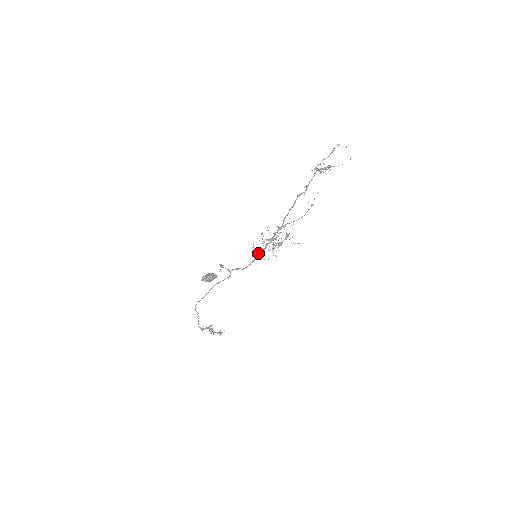
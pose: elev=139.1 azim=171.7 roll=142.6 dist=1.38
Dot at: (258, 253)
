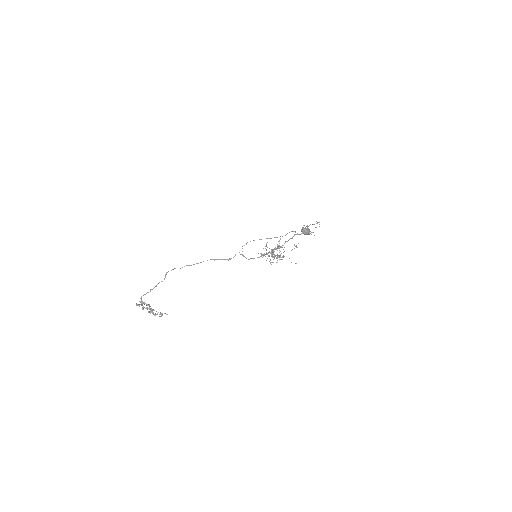
Dot at: (263, 254)
